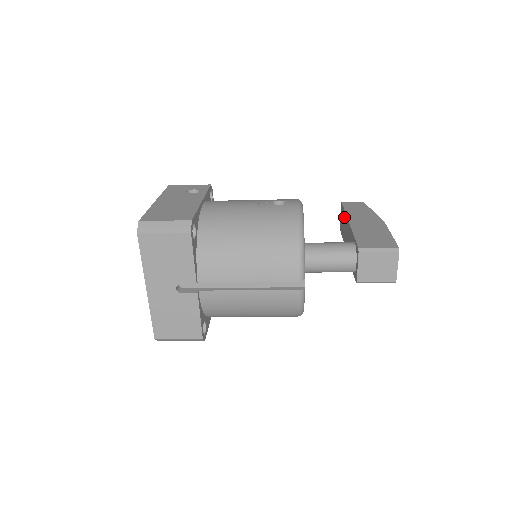
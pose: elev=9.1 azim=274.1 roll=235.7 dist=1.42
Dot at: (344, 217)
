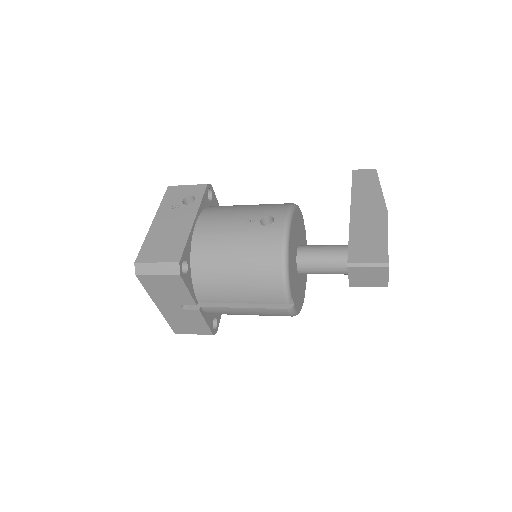
Dot at: occluded
